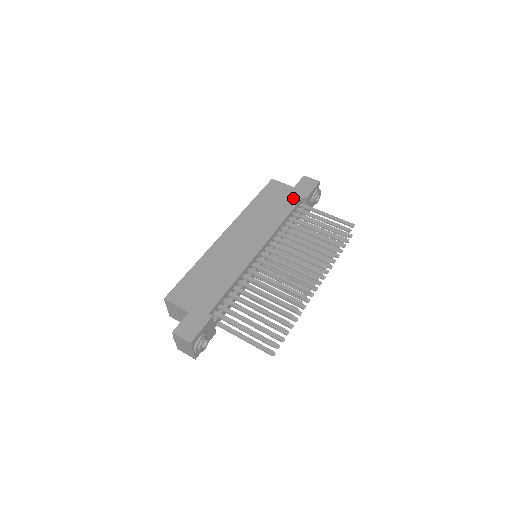
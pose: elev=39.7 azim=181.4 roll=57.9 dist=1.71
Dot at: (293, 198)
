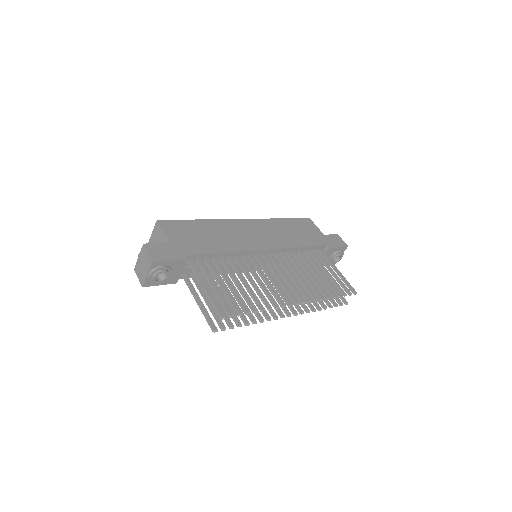
Dot at: (318, 240)
